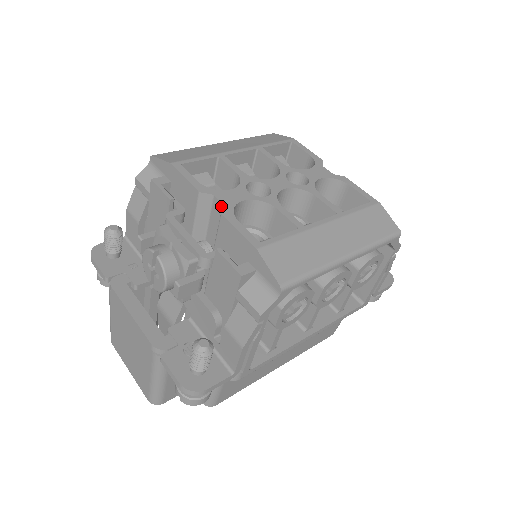
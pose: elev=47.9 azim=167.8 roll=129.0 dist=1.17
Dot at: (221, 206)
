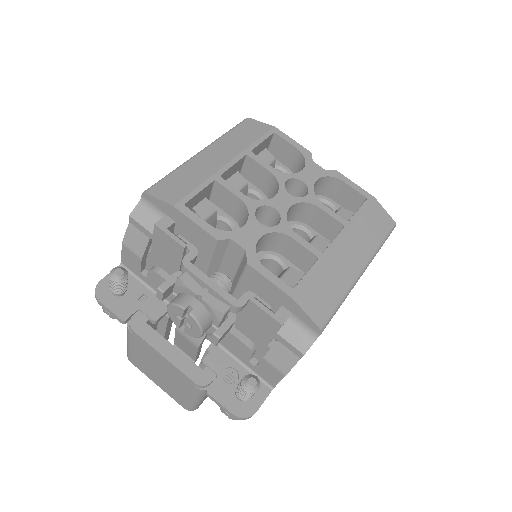
Dot at: (242, 250)
